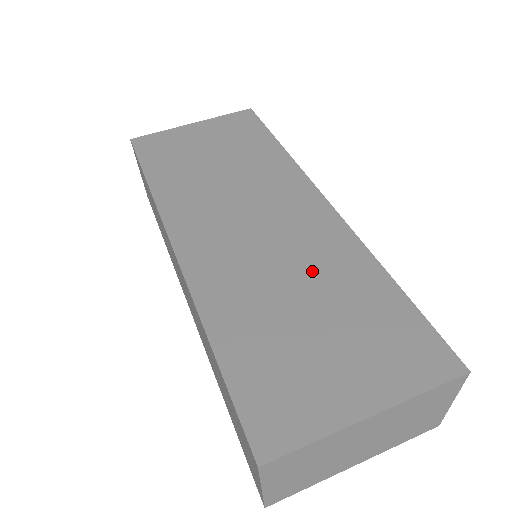
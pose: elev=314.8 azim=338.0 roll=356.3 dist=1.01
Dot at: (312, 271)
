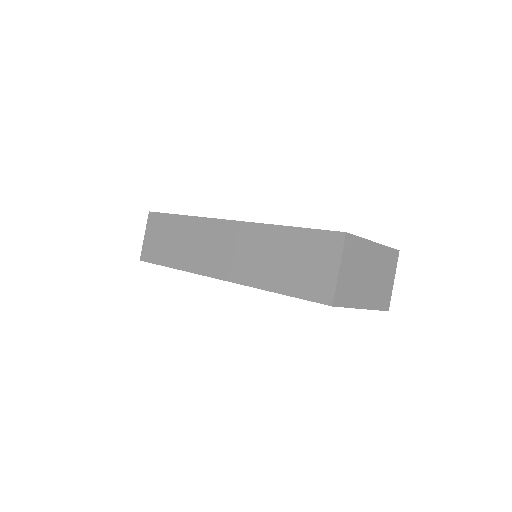
Dot at: occluded
